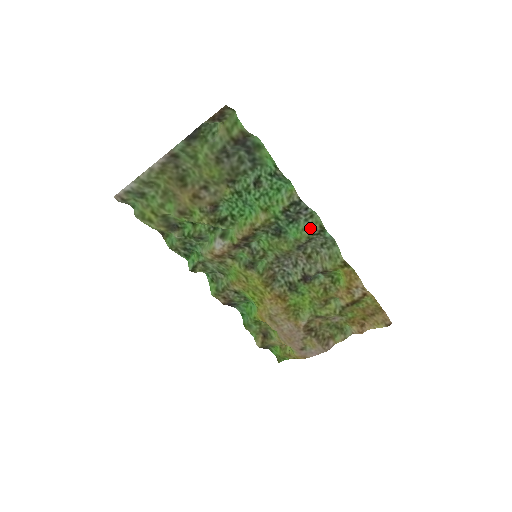
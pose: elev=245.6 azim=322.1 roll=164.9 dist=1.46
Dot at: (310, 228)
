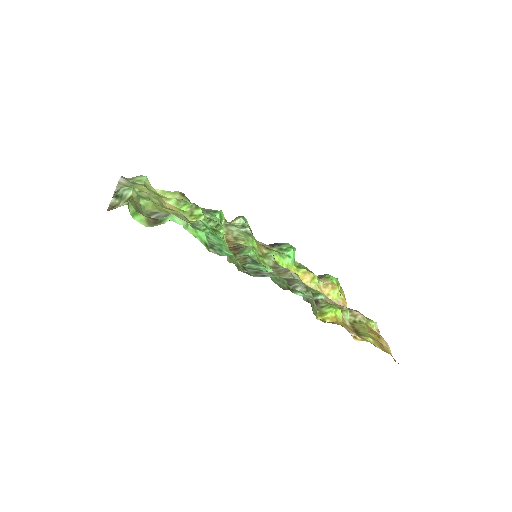
Dot at: (278, 284)
